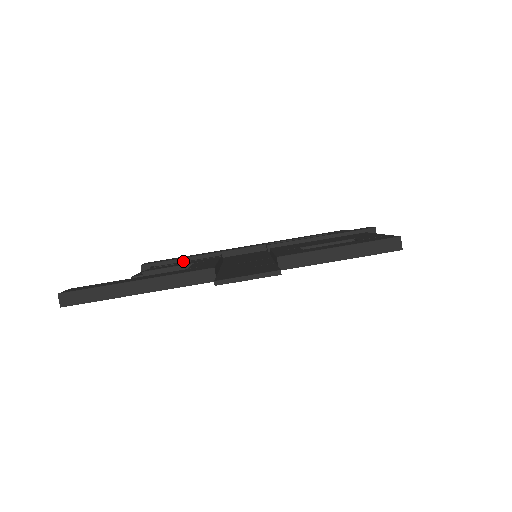
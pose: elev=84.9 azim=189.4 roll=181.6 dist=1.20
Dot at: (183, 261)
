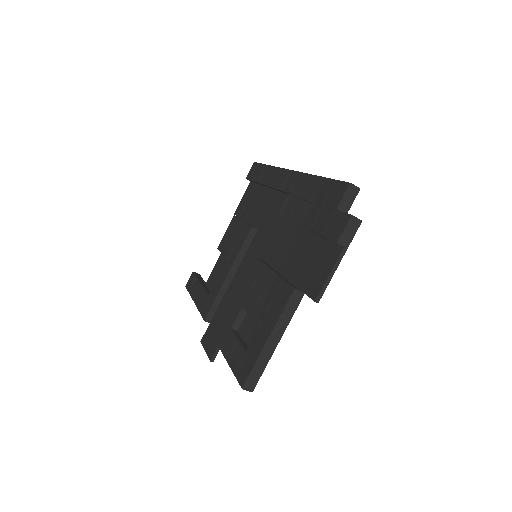
Dot at: (241, 221)
